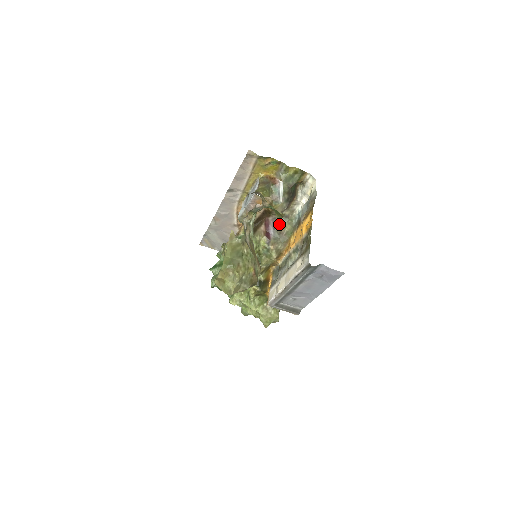
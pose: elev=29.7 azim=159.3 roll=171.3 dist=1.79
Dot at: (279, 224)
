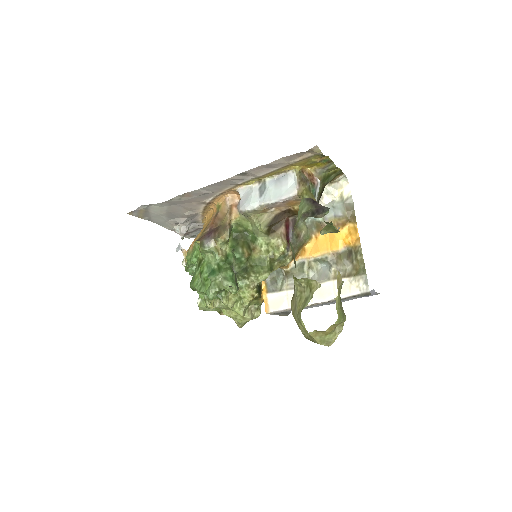
Dot at: (297, 225)
